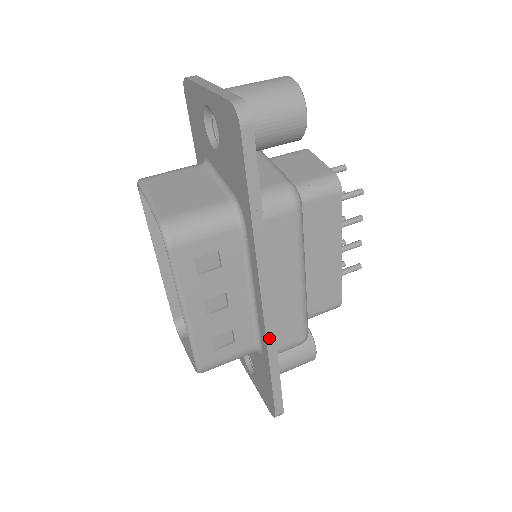
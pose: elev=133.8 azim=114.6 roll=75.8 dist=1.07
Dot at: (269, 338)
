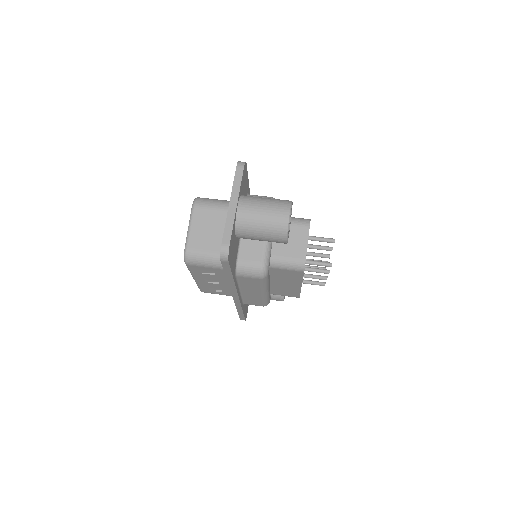
Dot at: (237, 304)
